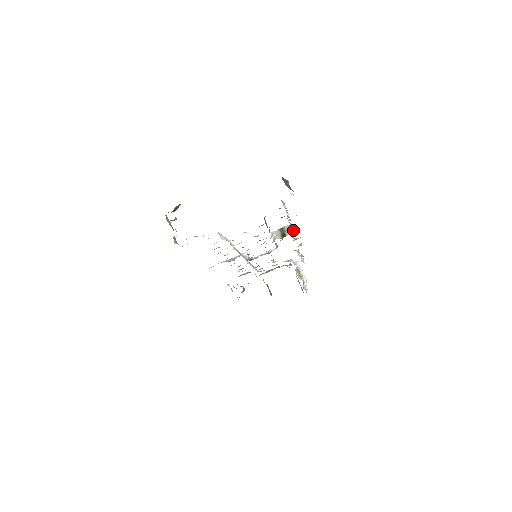
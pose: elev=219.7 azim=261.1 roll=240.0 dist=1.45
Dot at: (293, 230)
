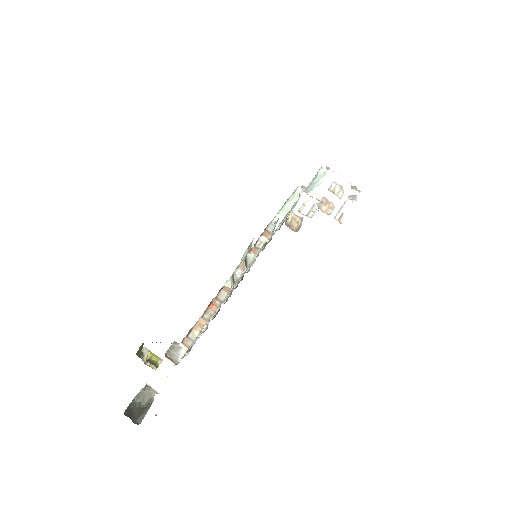
Dot at: (250, 256)
